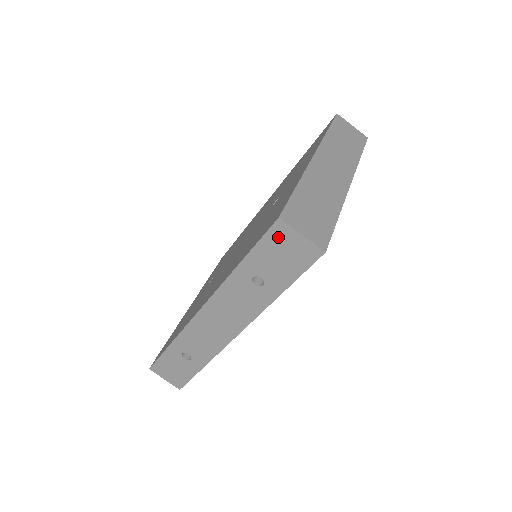
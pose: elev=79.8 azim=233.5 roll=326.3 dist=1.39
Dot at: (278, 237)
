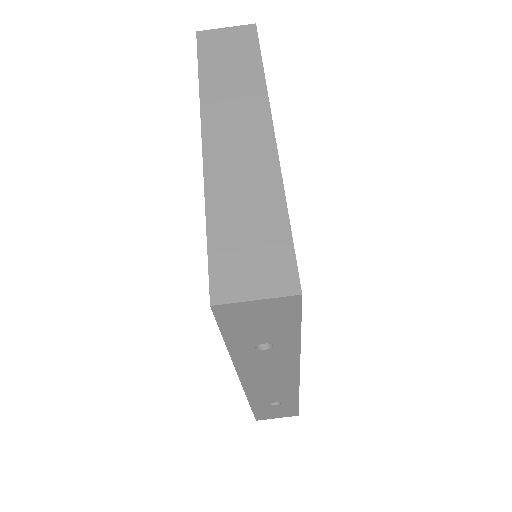
Dot at: (233, 316)
